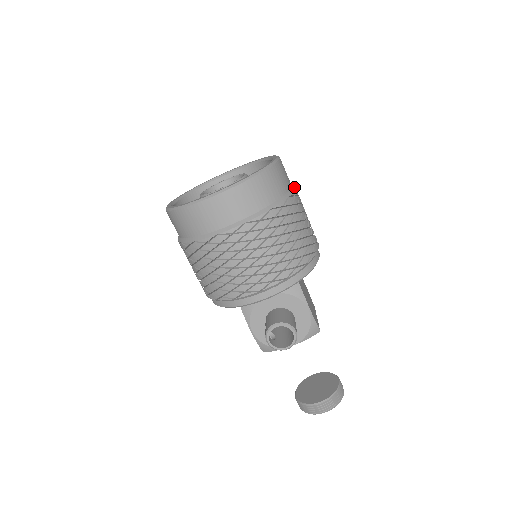
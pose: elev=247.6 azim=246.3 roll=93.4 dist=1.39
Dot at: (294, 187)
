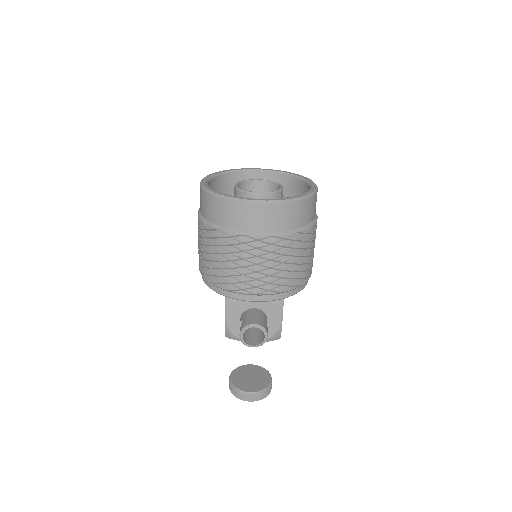
Dot at: (317, 216)
